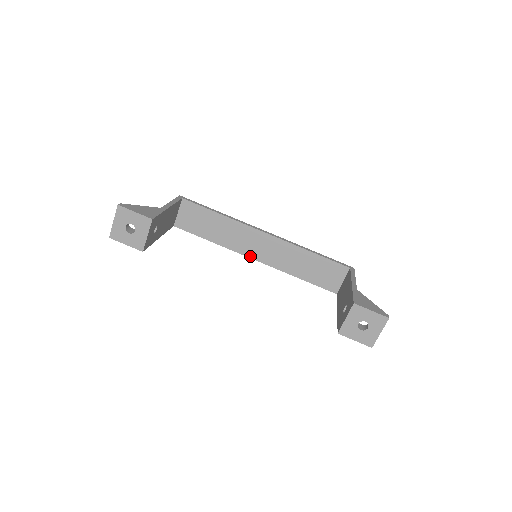
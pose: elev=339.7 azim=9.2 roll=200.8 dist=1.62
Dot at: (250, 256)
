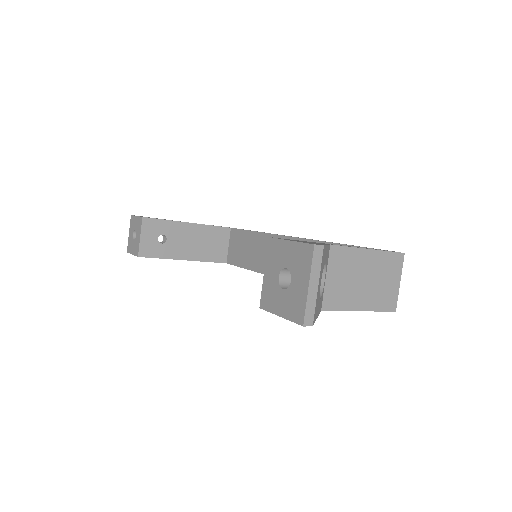
Dot at: occluded
